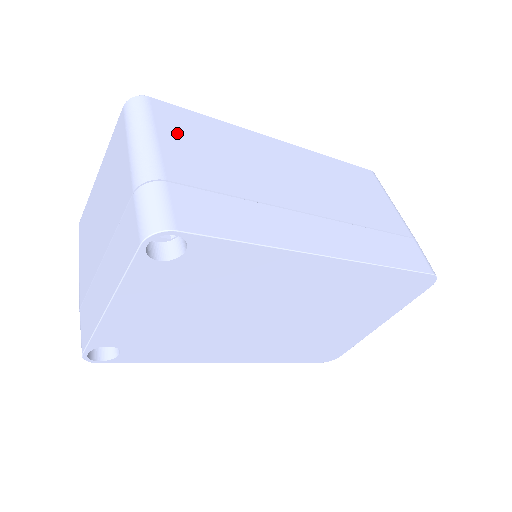
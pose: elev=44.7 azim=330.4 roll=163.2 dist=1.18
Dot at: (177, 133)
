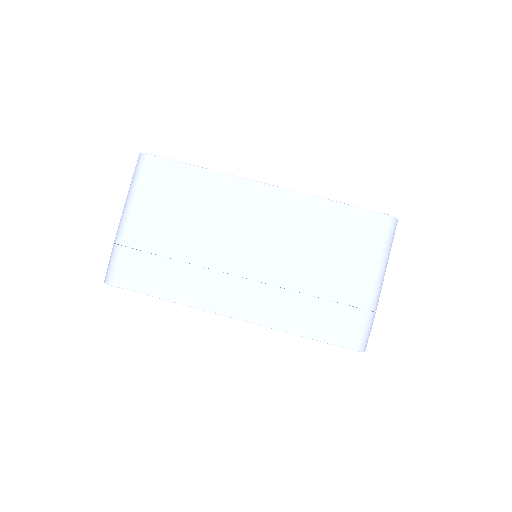
Dot at: (155, 195)
